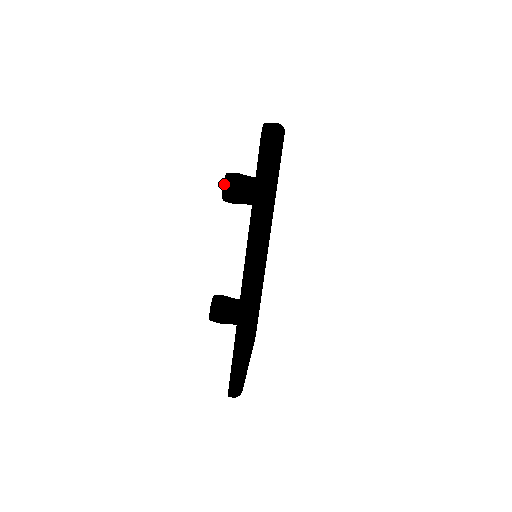
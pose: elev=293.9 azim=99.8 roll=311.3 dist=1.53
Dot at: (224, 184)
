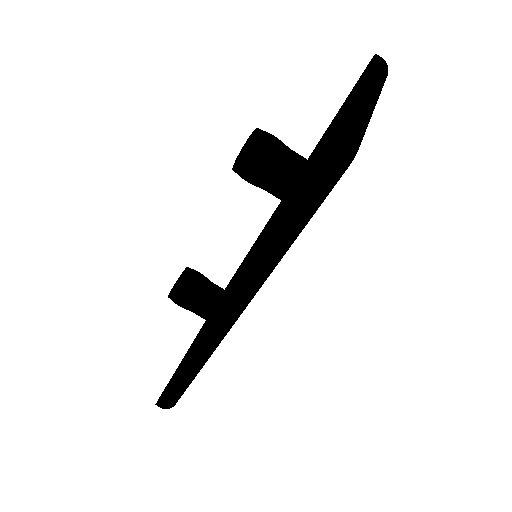
Dot at: (241, 152)
